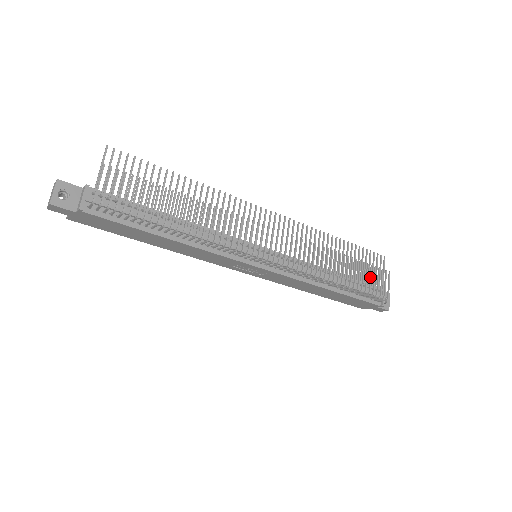
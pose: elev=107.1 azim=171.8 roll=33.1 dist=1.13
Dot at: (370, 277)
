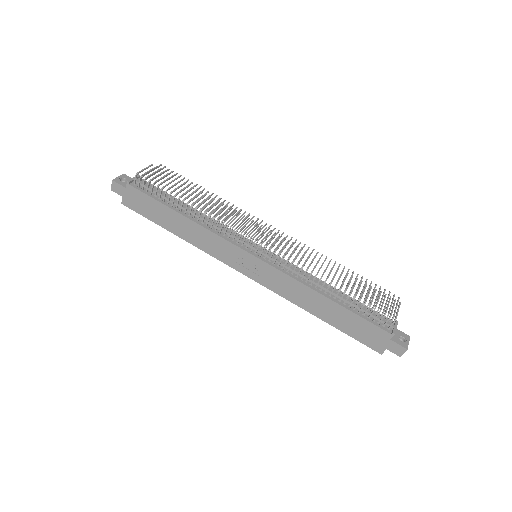
Dot at: (373, 295)
